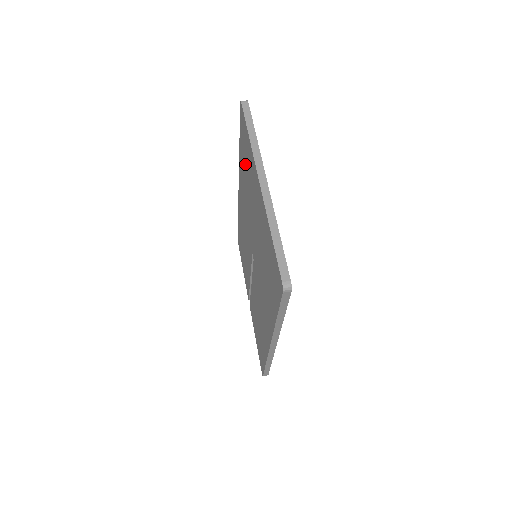
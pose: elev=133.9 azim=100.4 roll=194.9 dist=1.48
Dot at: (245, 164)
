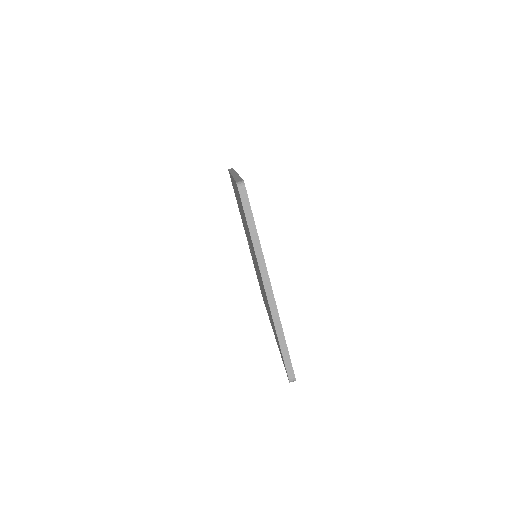
Dot at: occluded
